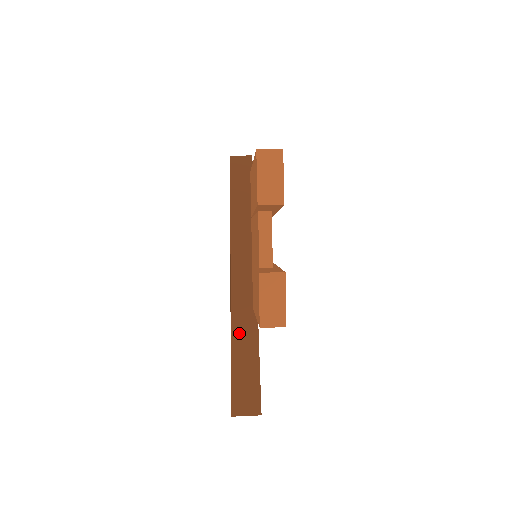
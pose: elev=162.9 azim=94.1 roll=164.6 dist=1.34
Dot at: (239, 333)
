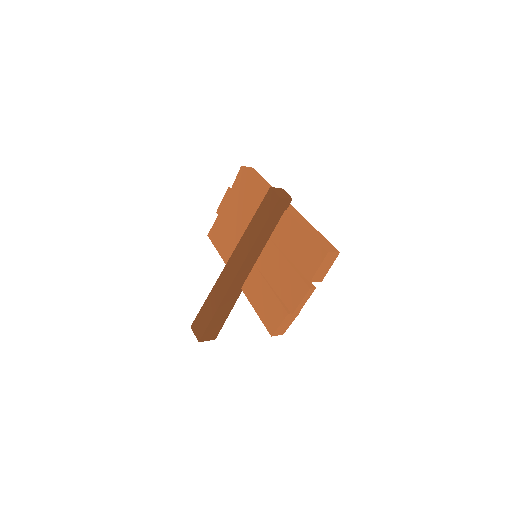
Dot at: (226, 302)
